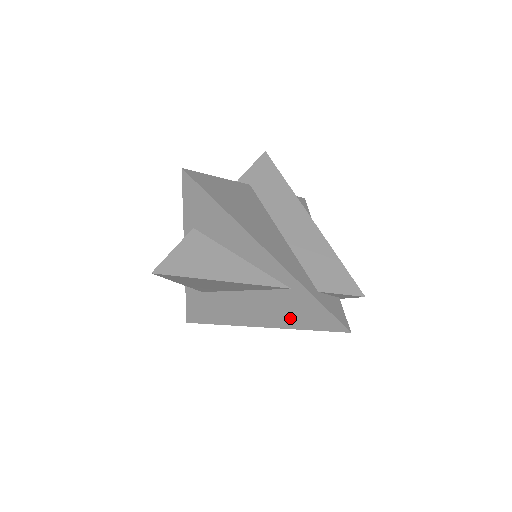
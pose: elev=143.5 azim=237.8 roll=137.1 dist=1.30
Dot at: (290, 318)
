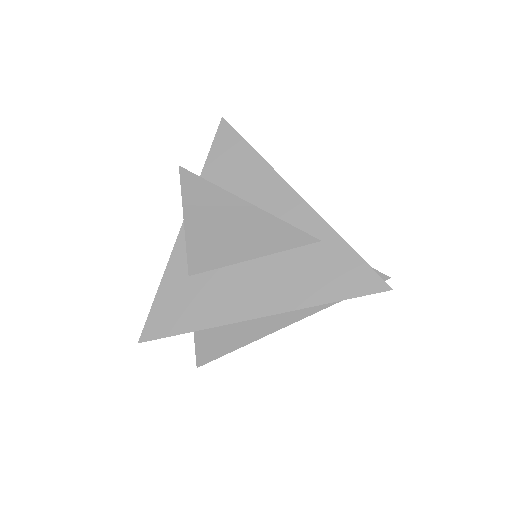
Dot at: (313, 288)
